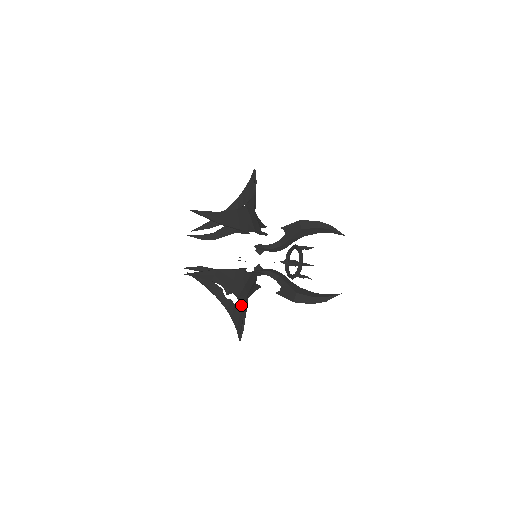
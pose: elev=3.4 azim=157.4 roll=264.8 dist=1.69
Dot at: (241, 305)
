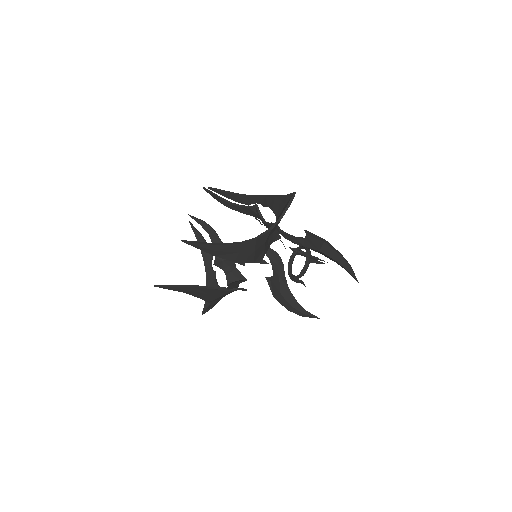
Dot at: (211, 303)
